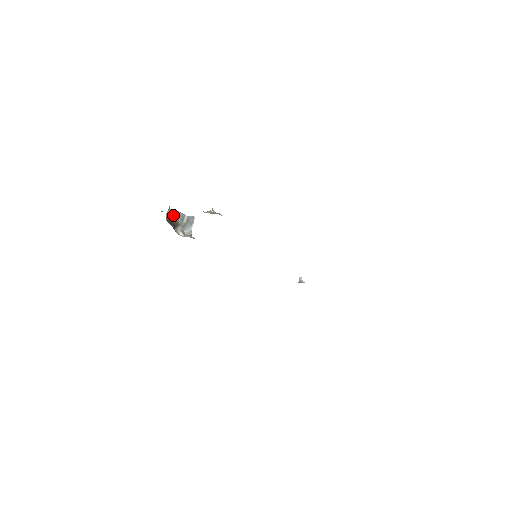
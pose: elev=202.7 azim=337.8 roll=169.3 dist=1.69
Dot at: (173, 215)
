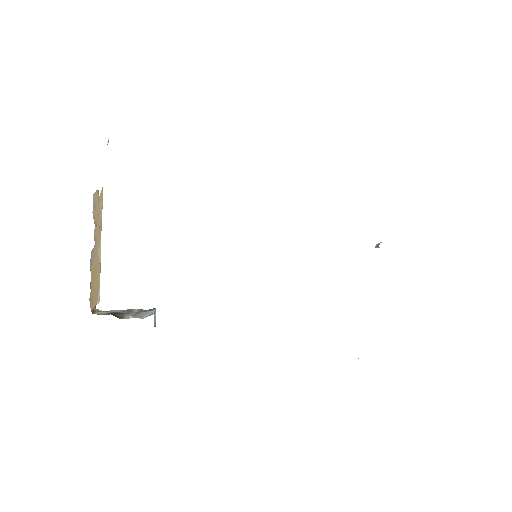
Dot at: (108, 313)
